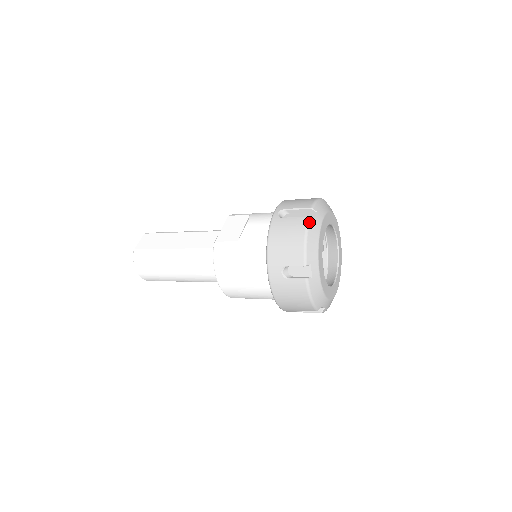
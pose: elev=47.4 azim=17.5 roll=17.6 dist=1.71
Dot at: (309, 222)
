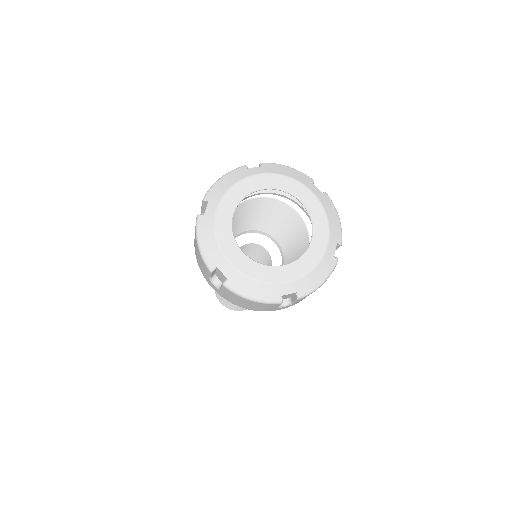
Dot at: (197, 221)
